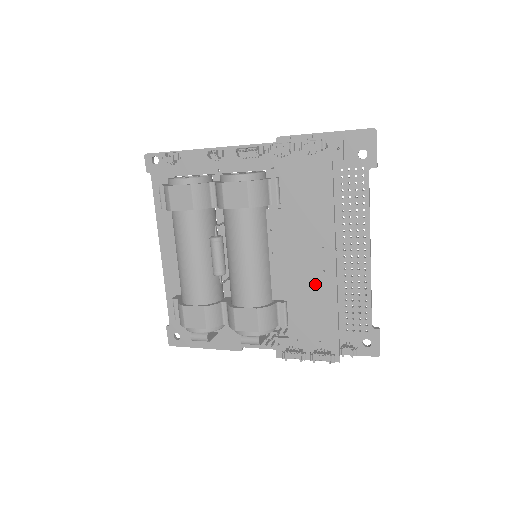
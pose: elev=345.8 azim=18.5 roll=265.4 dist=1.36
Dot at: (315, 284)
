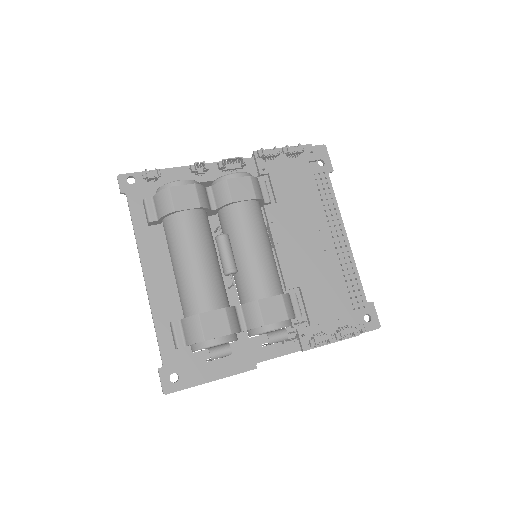
Dot at: (321, 265)
